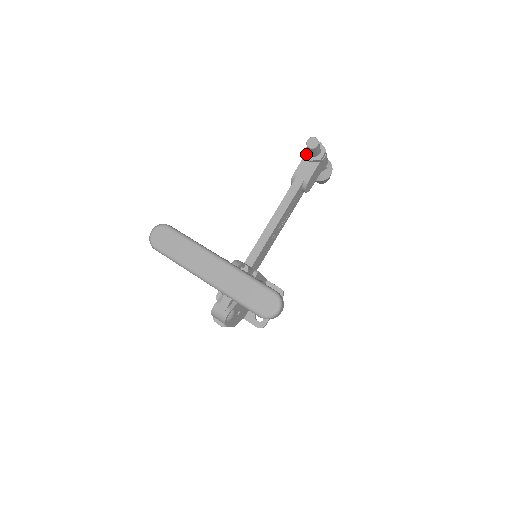
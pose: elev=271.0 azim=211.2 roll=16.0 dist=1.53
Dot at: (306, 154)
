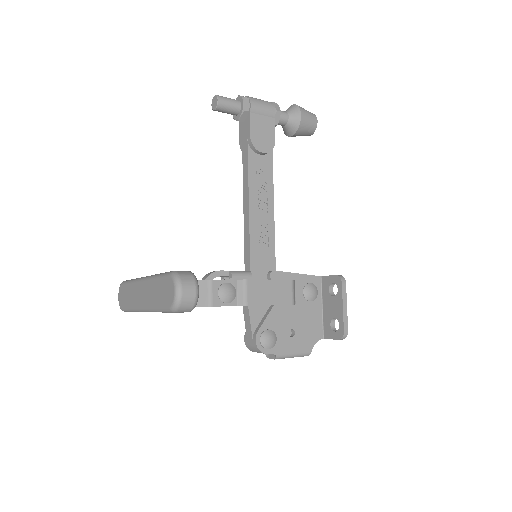
Dot at: (234, 119)
